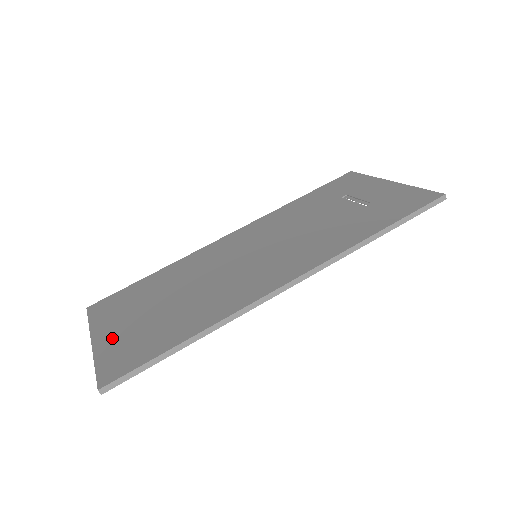
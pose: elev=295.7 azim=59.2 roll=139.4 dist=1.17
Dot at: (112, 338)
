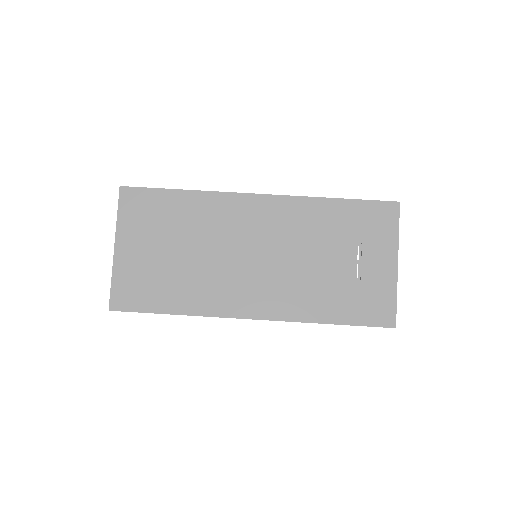
Dot at: (129, 259)
